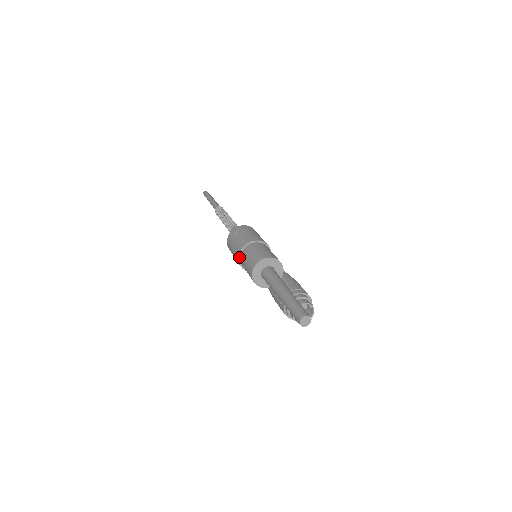
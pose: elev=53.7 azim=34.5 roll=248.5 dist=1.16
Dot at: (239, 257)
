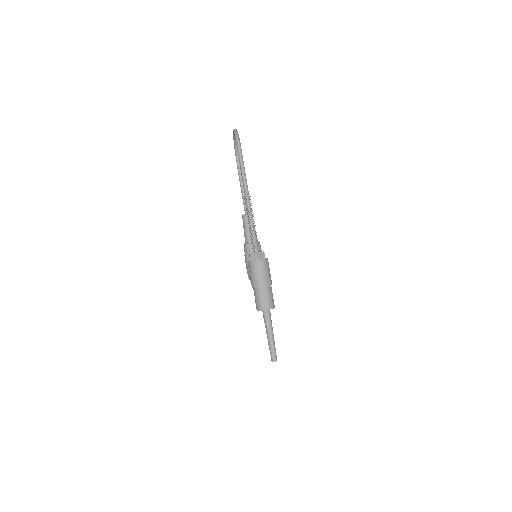
Dot at: (255, 288)
